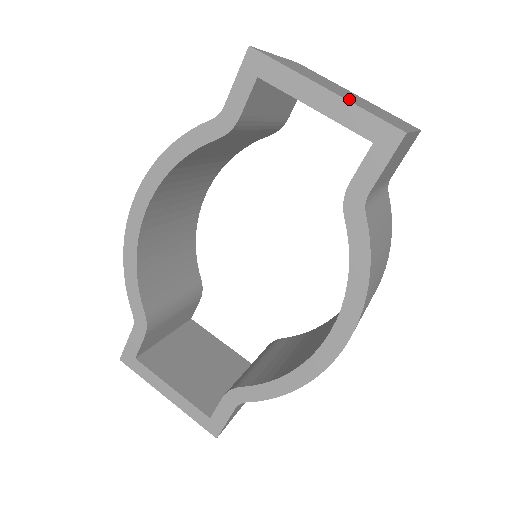
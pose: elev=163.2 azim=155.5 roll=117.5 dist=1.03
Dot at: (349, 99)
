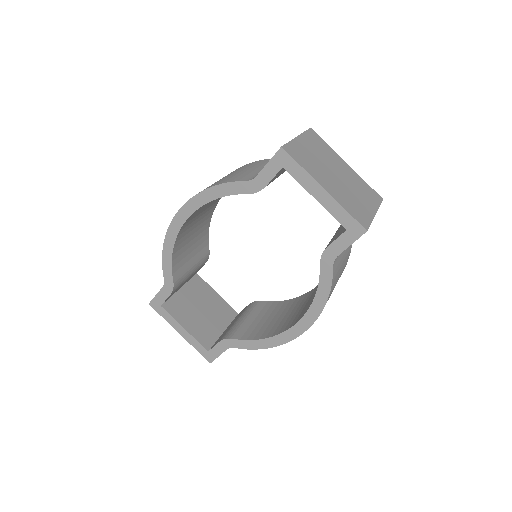
Dot at: (338, 195)
